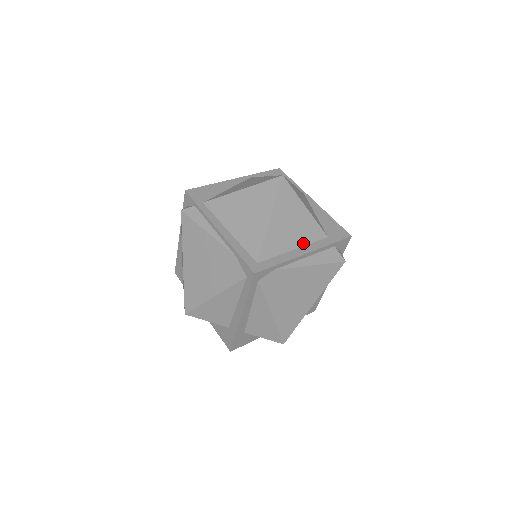
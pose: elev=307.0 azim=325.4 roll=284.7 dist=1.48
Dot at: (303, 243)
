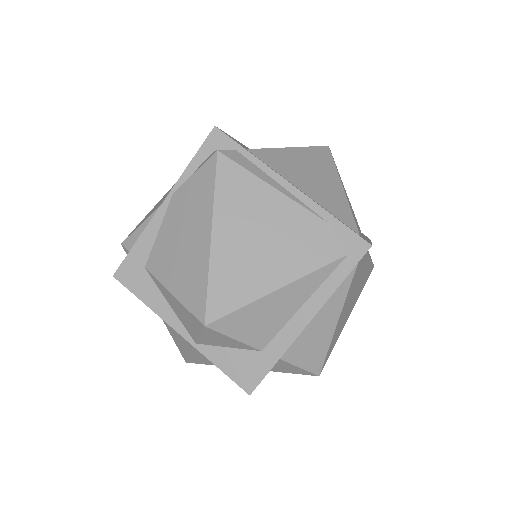
Dot at: (360, 231)
